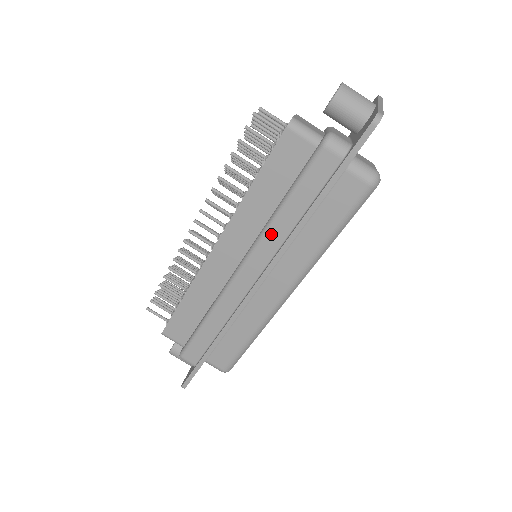
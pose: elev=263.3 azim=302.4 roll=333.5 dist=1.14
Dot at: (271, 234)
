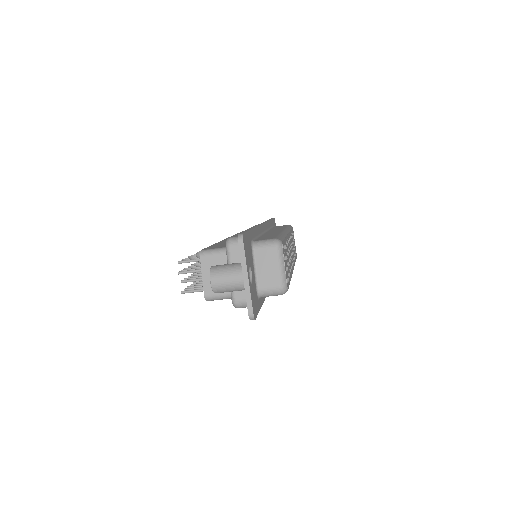
Dot at: occluded
